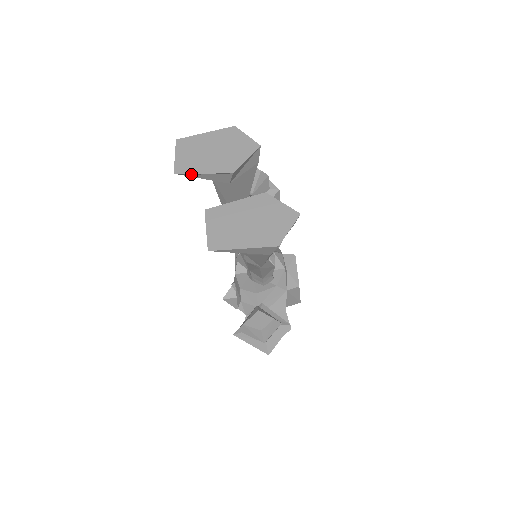
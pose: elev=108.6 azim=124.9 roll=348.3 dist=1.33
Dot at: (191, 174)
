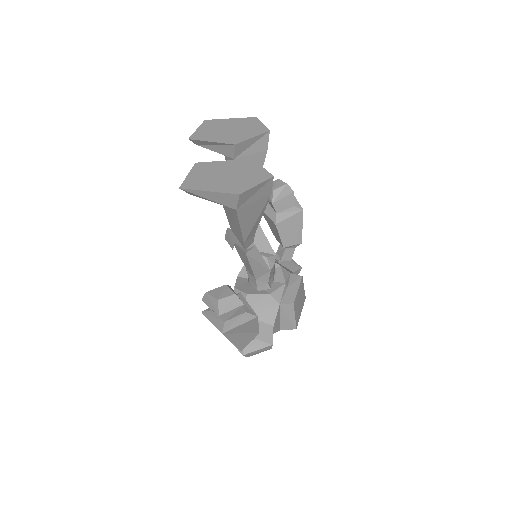
Dot at: (203, 143)
